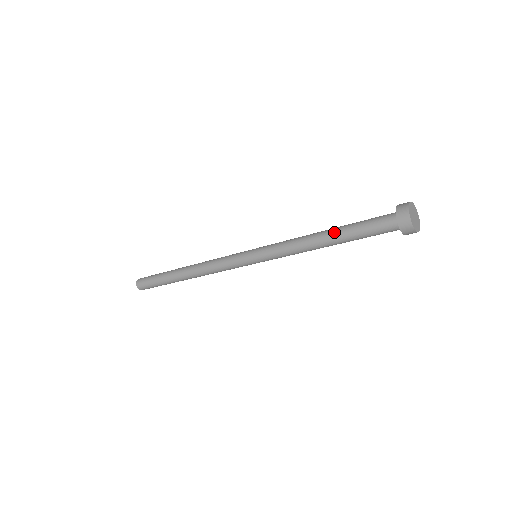
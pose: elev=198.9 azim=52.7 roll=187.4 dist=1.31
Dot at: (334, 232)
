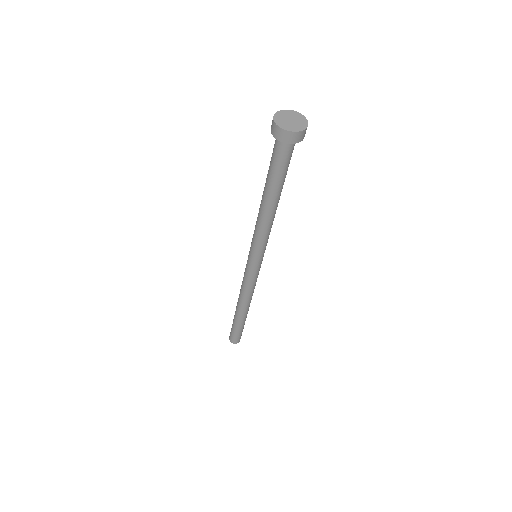
Dot at: (264, 190)
